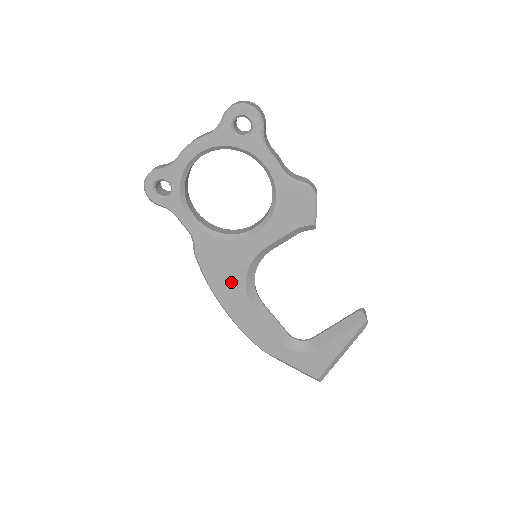
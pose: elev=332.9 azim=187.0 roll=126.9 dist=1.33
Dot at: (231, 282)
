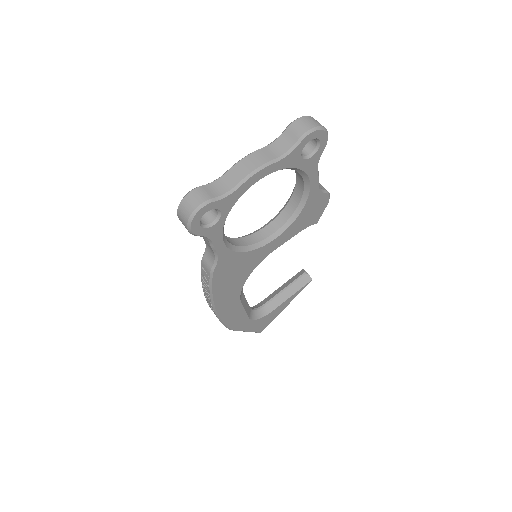
Dot at: (233, 286)
